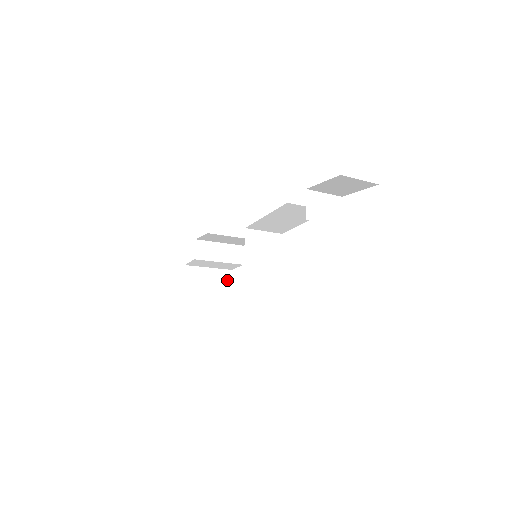
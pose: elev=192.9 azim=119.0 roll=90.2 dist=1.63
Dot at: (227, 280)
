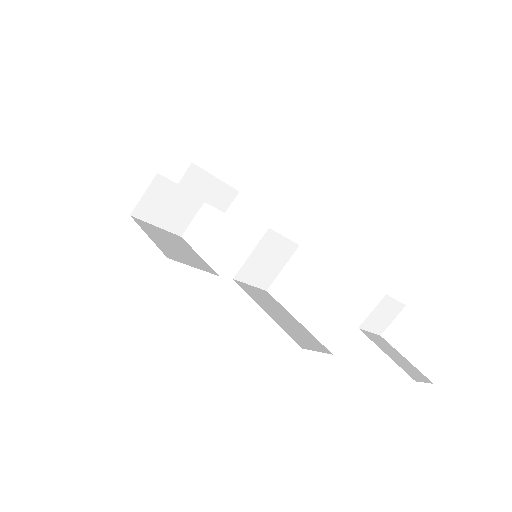
Dot at: (194, 209)
